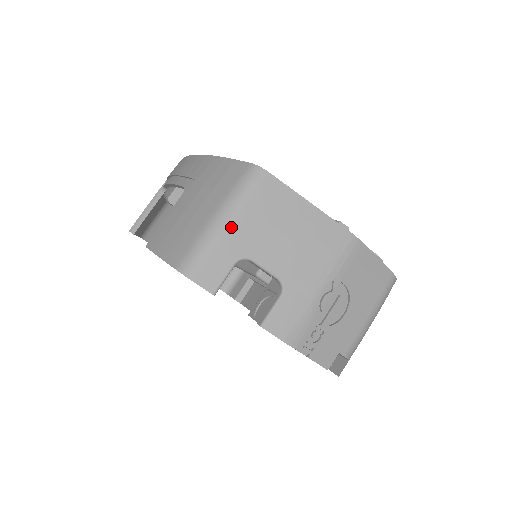
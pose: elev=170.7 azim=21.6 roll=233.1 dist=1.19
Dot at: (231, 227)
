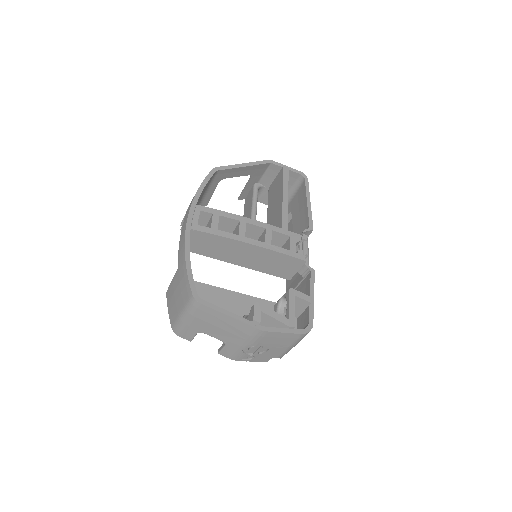
Dot at: (189, 322)
